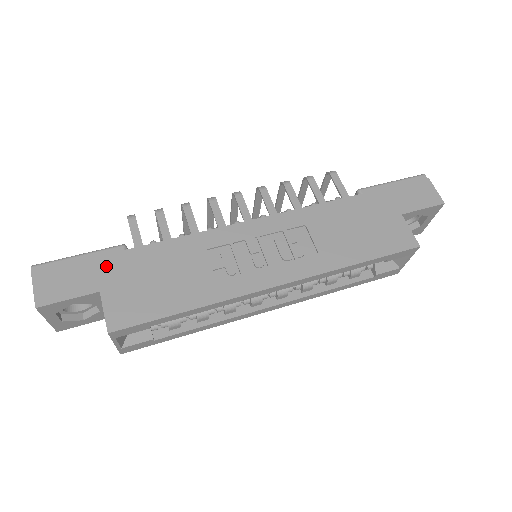
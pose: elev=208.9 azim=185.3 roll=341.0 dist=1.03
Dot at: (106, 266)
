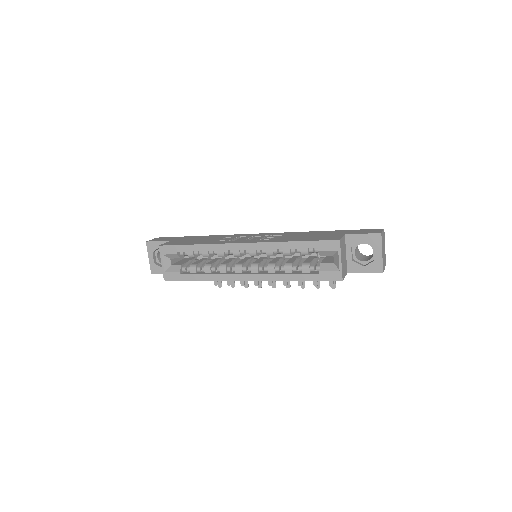
Dot at: occluded
